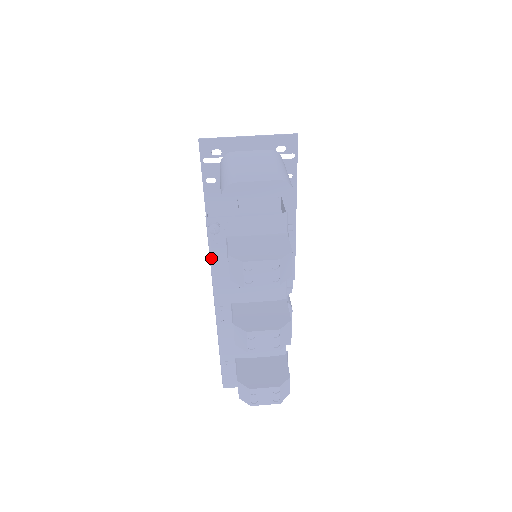
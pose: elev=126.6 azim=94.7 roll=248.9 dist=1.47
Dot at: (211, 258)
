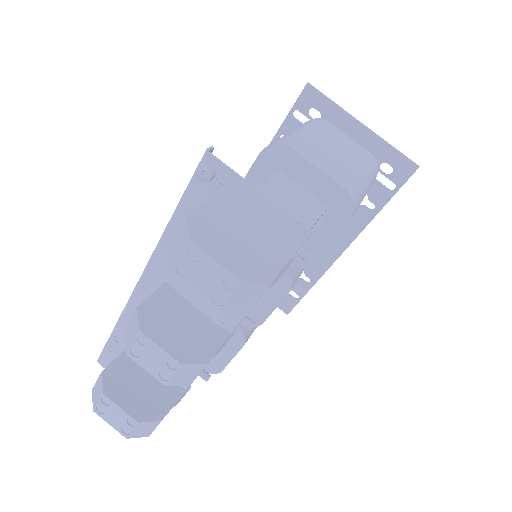
Dot at: (178, 207)
